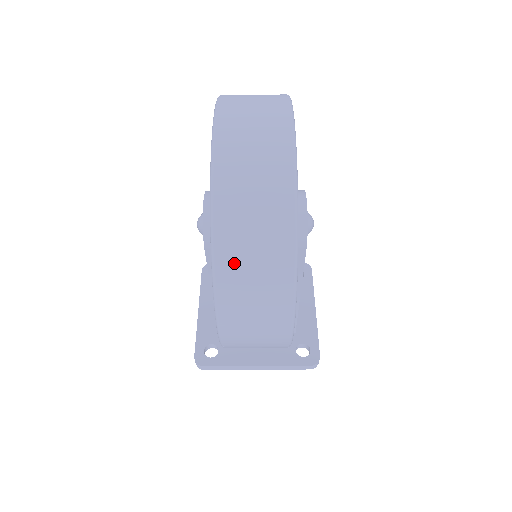
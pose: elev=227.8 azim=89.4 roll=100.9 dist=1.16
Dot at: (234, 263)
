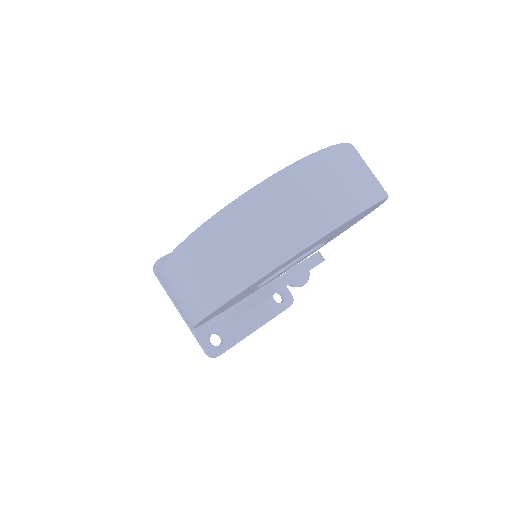
Dot at: (206, 246)
